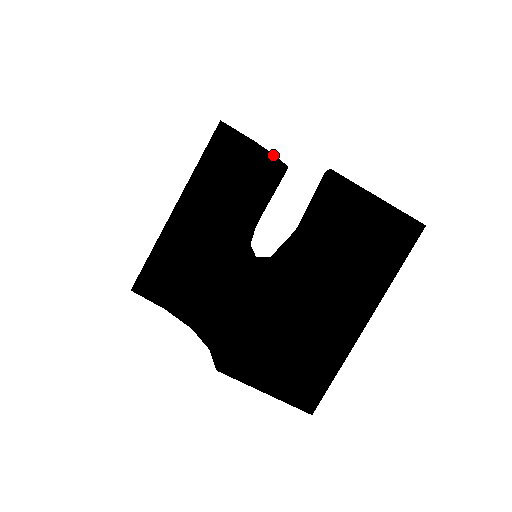
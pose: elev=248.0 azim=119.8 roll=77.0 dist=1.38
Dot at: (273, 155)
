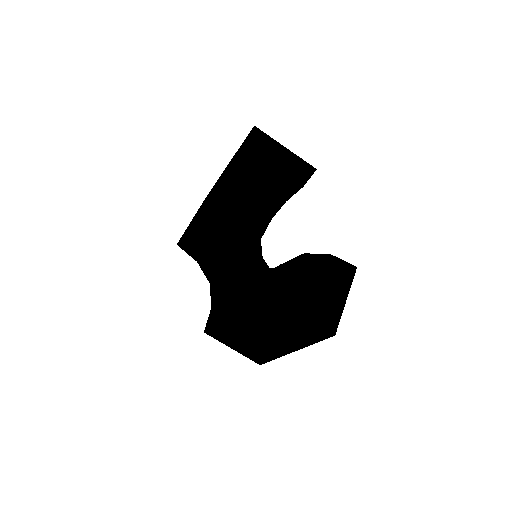
Dot at: (276, 195)
